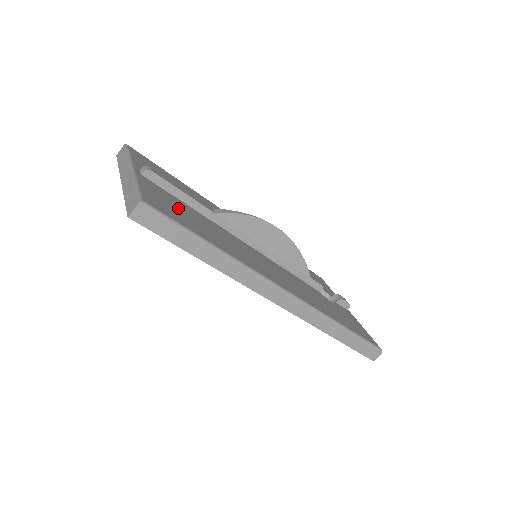
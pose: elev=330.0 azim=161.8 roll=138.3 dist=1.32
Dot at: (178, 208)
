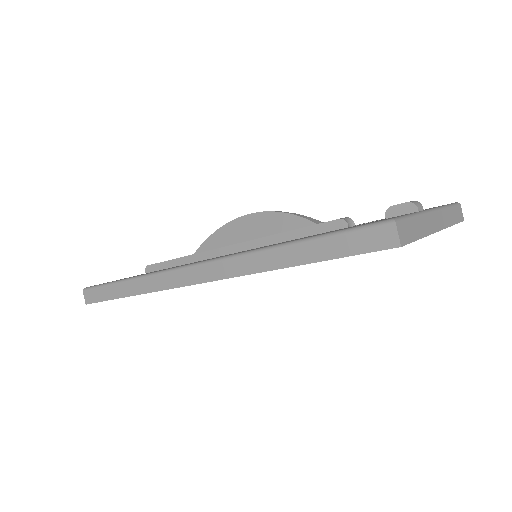
Dot at: occluded
